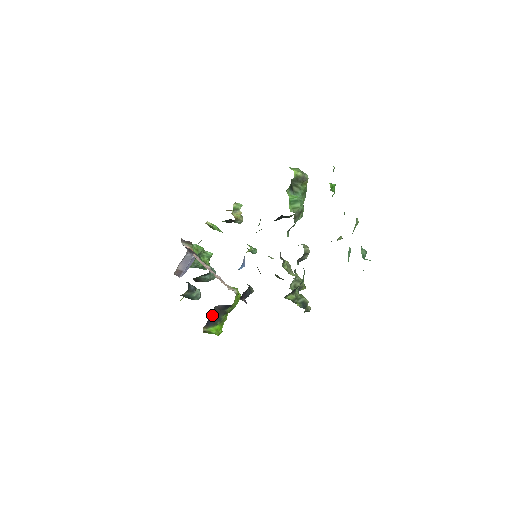
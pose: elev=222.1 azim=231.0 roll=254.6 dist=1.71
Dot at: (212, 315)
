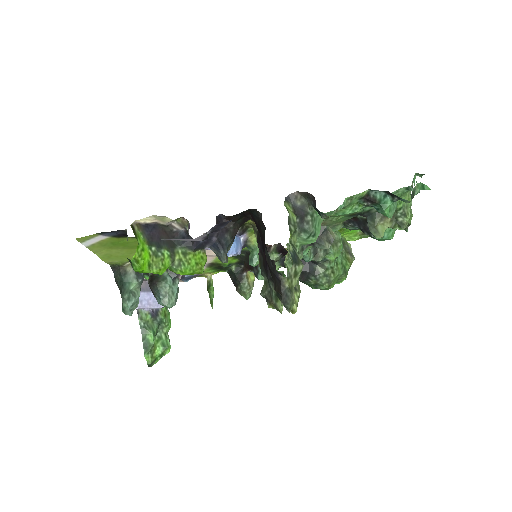
Dot at: (159, 232)
